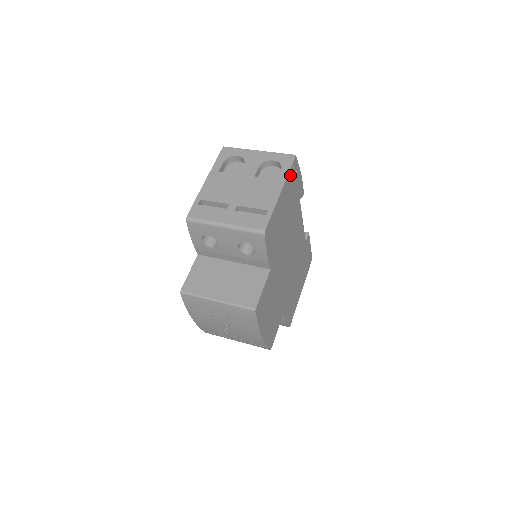
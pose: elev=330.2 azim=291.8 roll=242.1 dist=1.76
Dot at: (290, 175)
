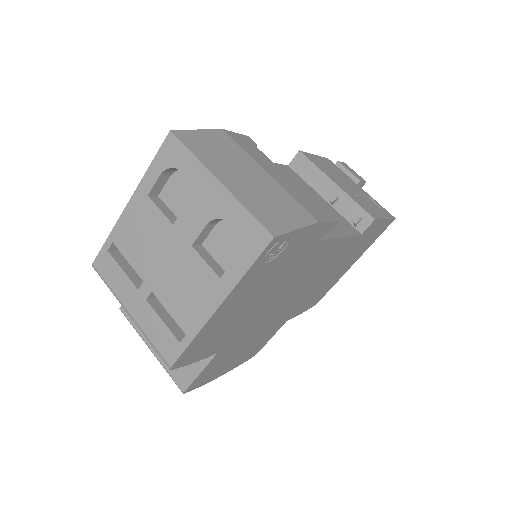
Dot at: (254, 268)
